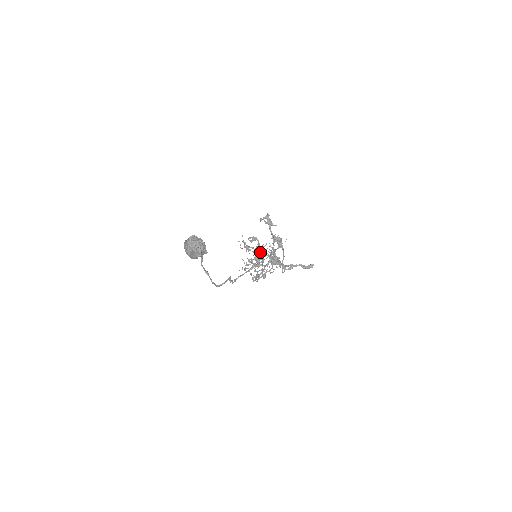
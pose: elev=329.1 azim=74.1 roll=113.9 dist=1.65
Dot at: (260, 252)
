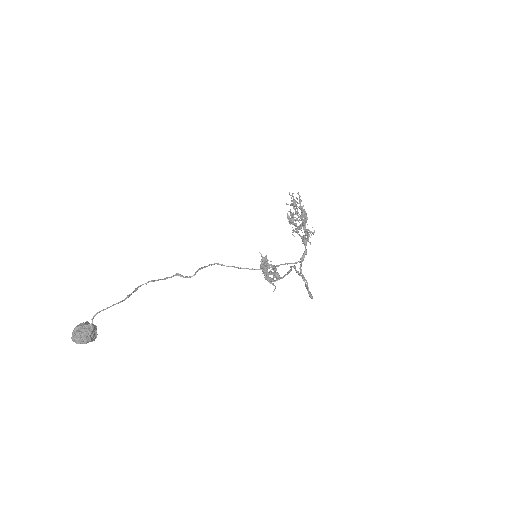
Dot at: (302, 220)
